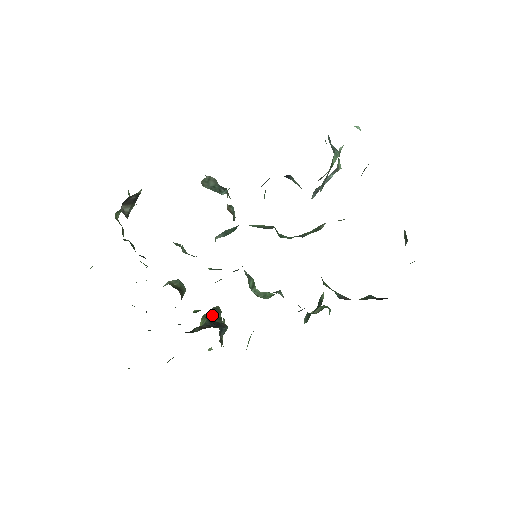
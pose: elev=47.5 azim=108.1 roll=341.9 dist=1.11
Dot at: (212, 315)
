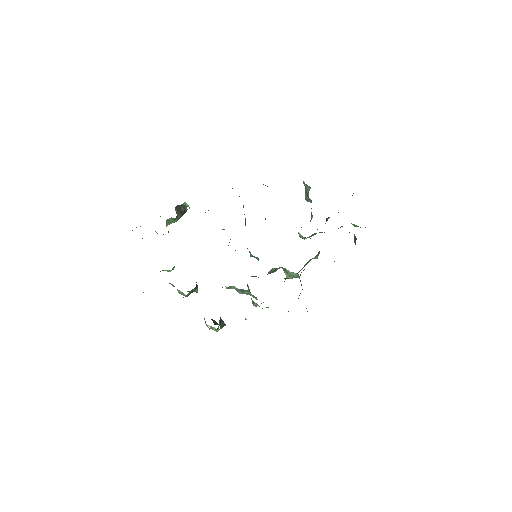
Dot at: (213, 320)
